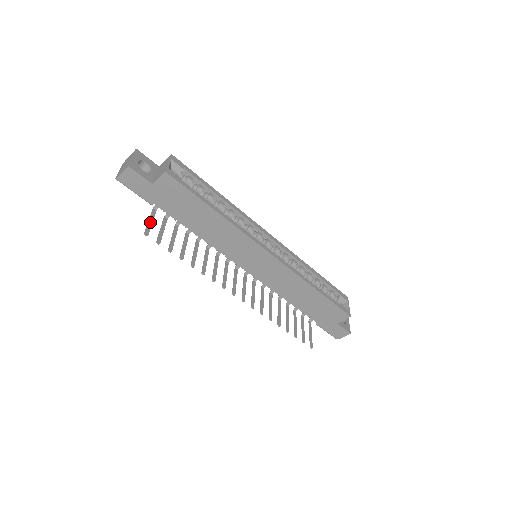
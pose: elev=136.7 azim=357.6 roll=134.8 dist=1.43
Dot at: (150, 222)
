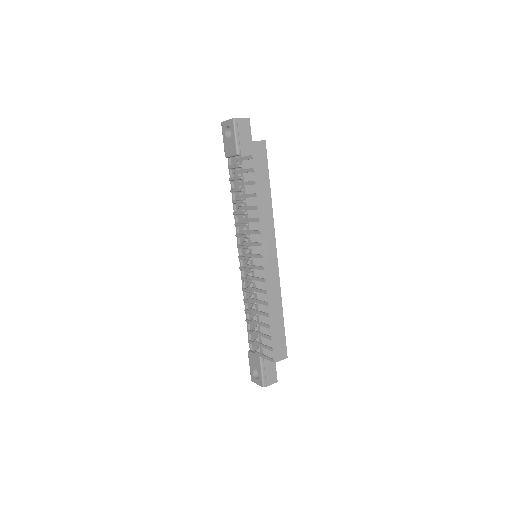
Dot at: (243, 158)
